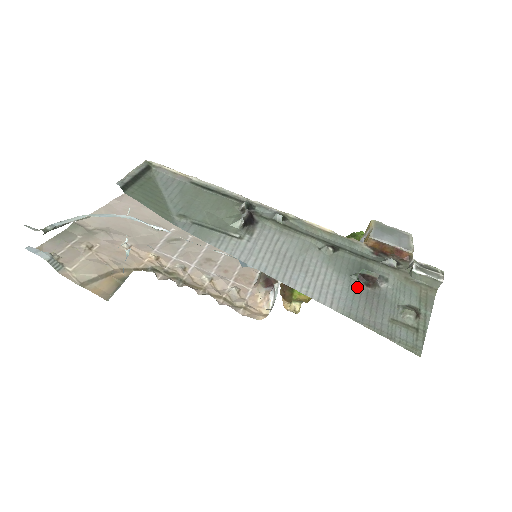
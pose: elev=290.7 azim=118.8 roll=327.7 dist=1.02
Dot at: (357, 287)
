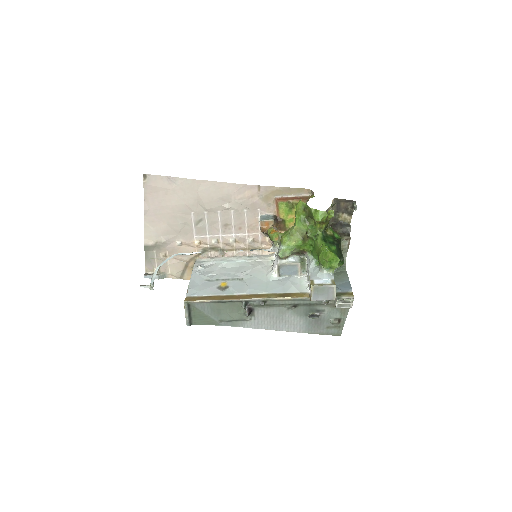
Dot at: (310, 320)
